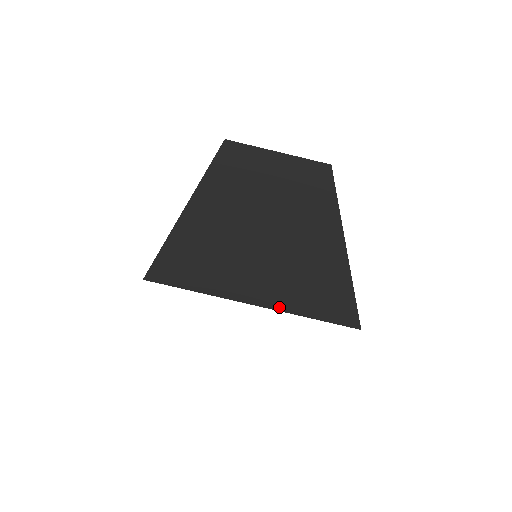
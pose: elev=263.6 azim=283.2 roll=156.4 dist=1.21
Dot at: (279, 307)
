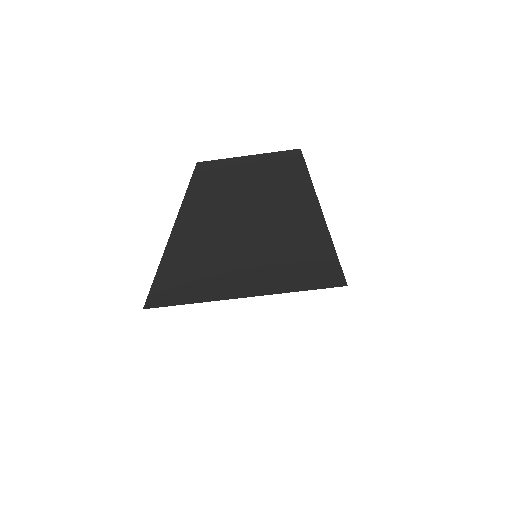
Dot at: (268, 292)
